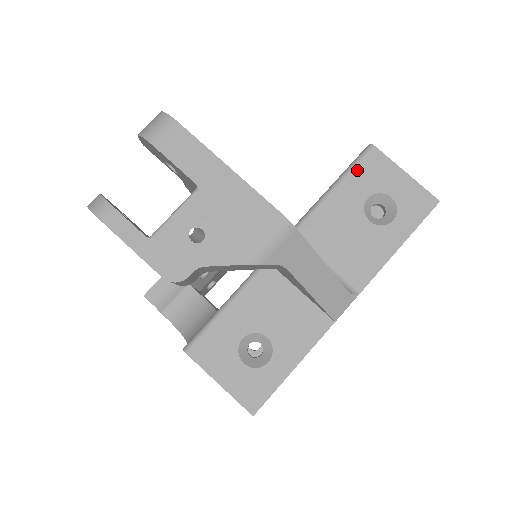
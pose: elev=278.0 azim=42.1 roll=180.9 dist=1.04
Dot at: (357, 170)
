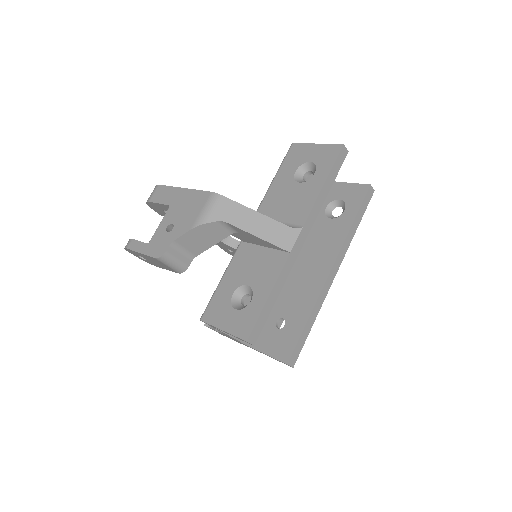
Dot at: (285, 162)
